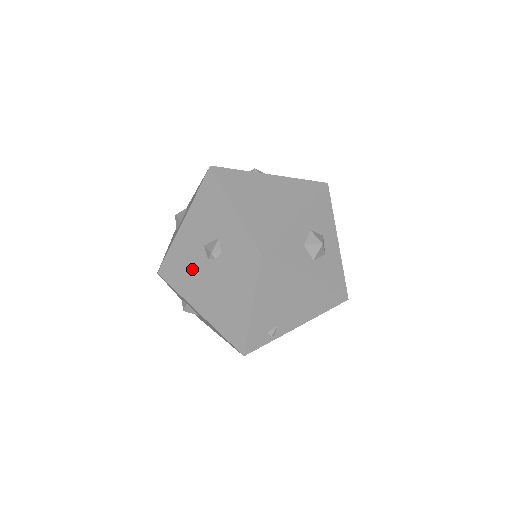
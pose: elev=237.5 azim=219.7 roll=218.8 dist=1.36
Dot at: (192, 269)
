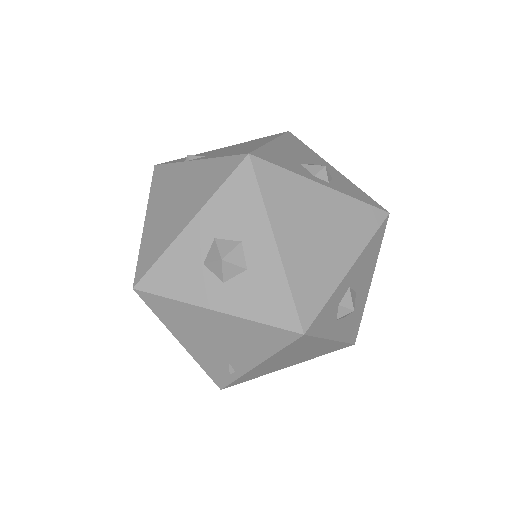
Dot at: occluded
